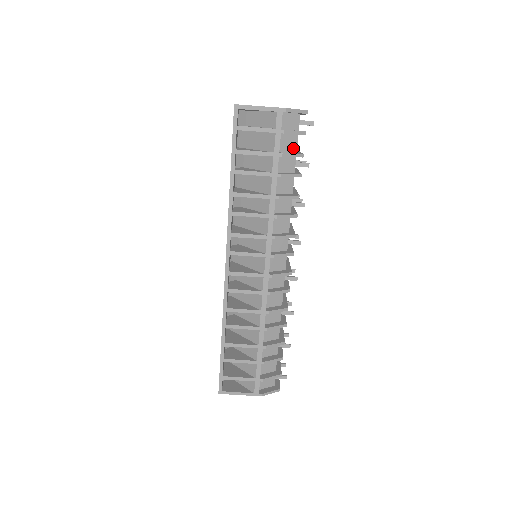
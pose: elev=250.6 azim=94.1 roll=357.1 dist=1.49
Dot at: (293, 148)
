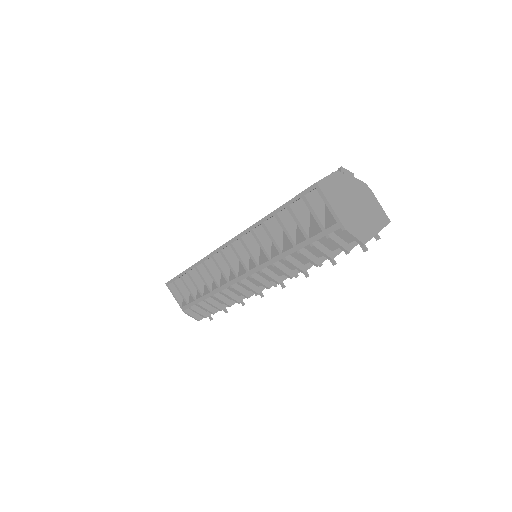
Dot at: (332, 247)
